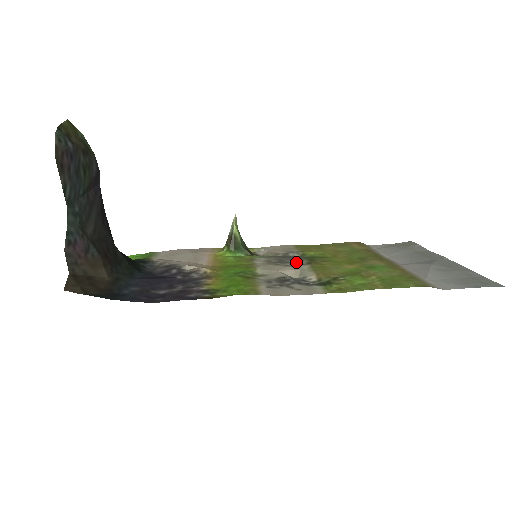
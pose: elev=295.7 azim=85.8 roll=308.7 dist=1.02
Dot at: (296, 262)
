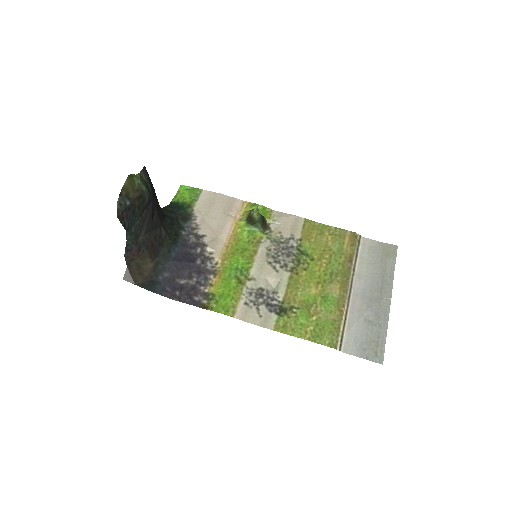
Dot at: (284, 265)
